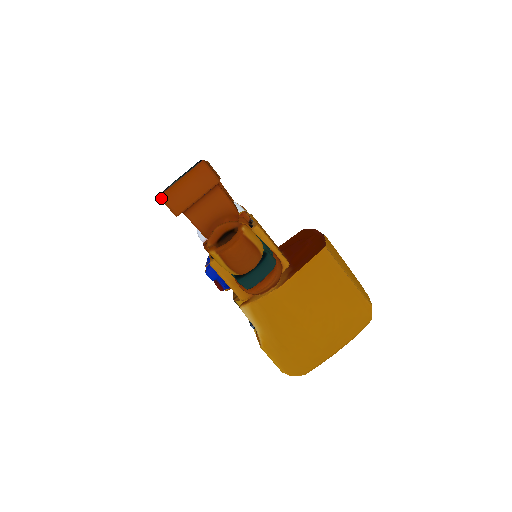
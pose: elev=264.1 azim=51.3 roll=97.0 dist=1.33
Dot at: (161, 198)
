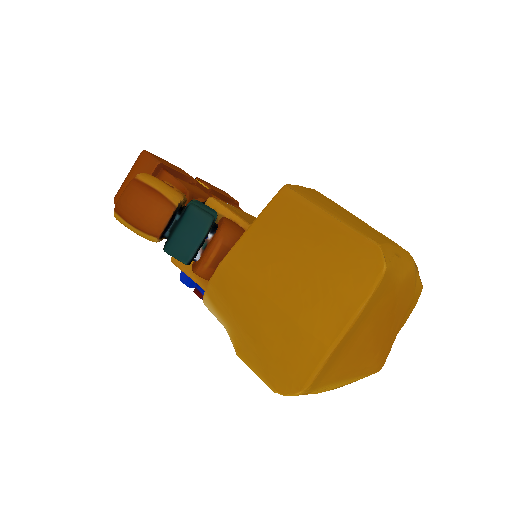
Dot at: (114, 203)
